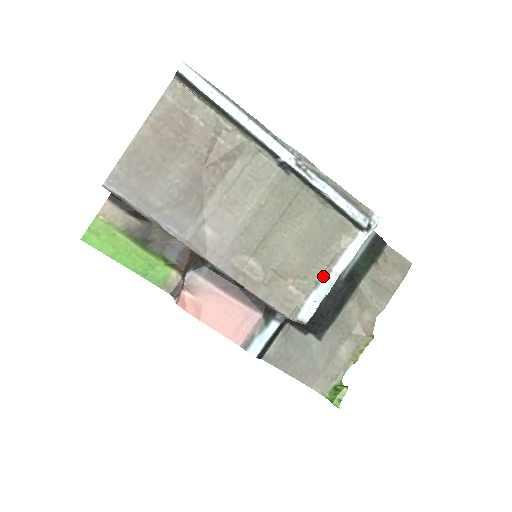
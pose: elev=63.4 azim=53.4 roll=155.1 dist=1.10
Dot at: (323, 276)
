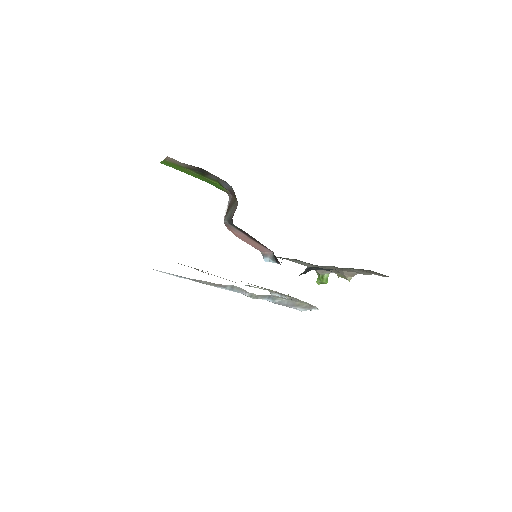
Dot at: (285, 296)
